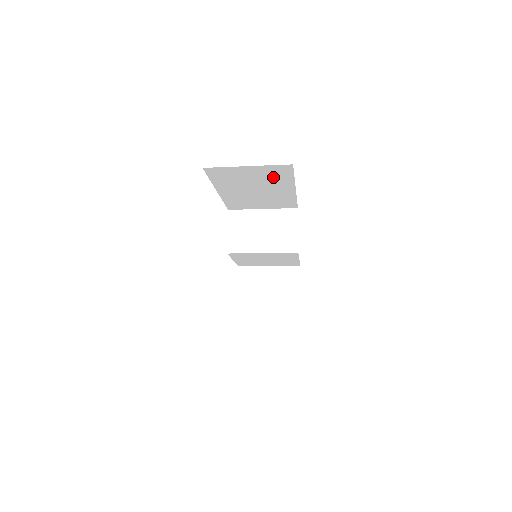
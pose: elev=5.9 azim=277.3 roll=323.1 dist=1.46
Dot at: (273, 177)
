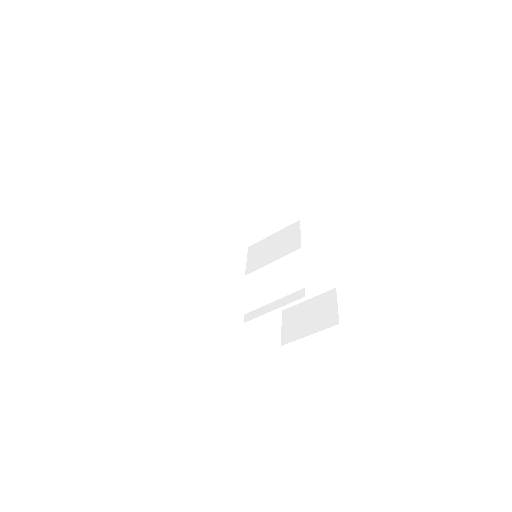
Dot at: (239, 173)
